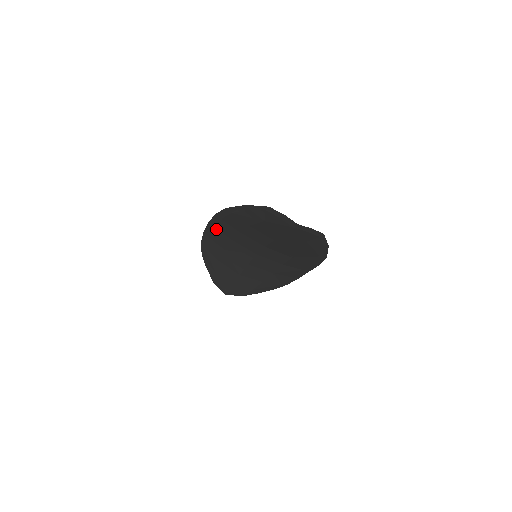
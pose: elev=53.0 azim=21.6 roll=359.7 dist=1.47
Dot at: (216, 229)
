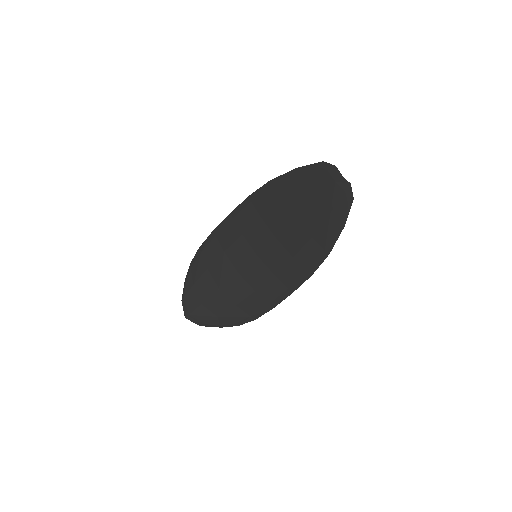
Dot at: (233, 221)
